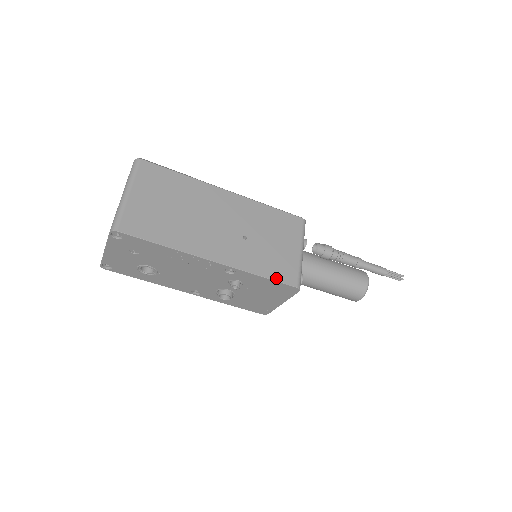
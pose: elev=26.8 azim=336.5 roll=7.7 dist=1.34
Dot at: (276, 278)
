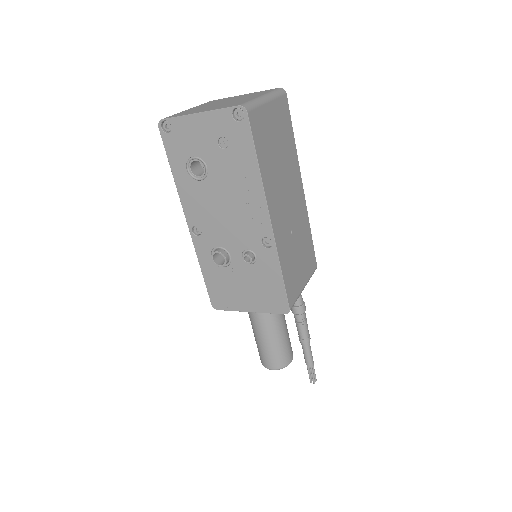
Dot at: (286, 285)
